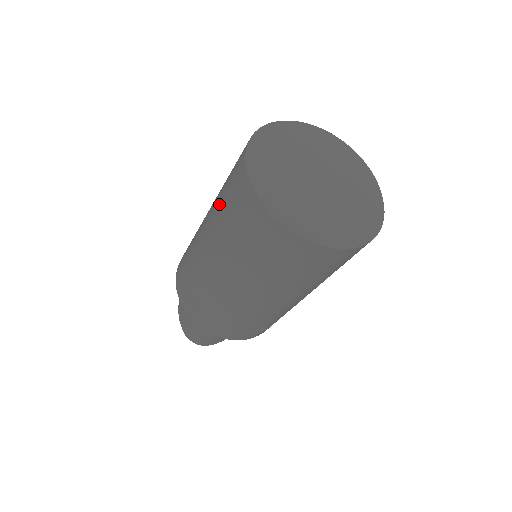
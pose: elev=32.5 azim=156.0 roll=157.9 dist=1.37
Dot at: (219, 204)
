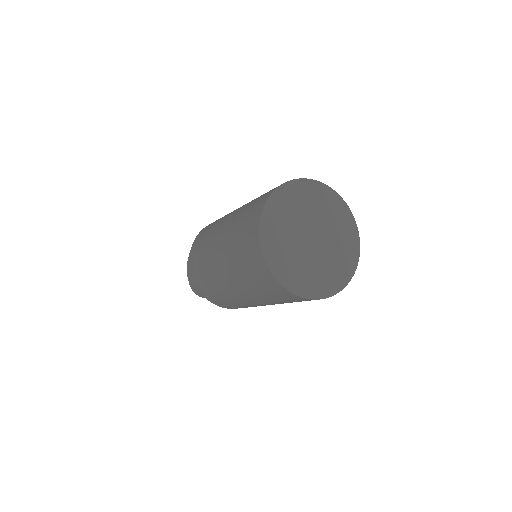
Dot at: (233, 239)
